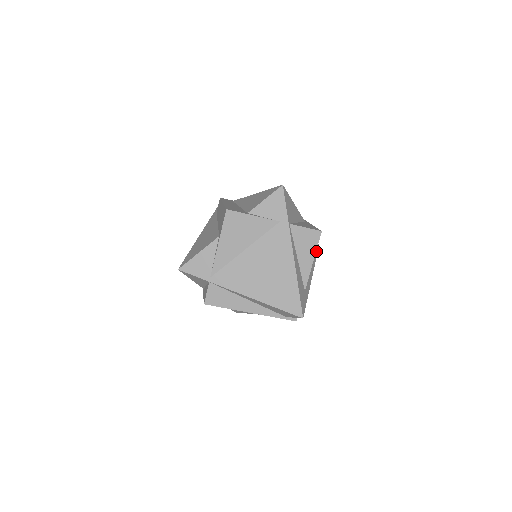
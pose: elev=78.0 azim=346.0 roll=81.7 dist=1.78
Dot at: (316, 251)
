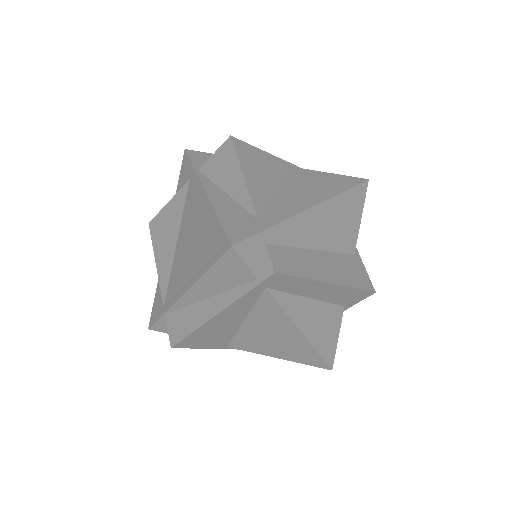
Dot at: (348, 185)
